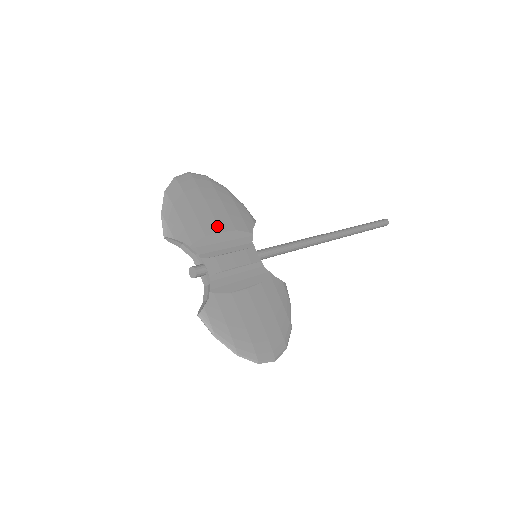
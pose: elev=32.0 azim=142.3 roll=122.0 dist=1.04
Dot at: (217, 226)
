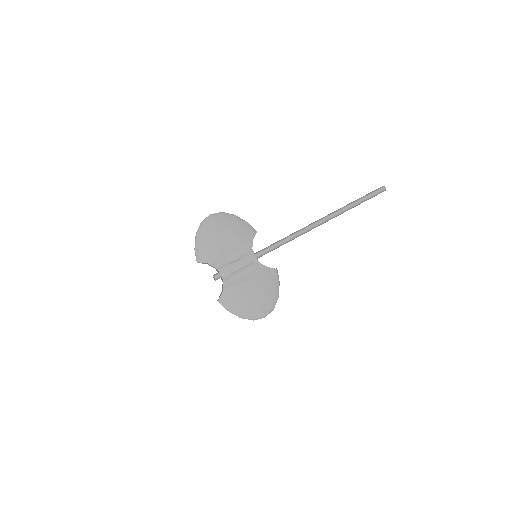
Dot at: (227, 247)
